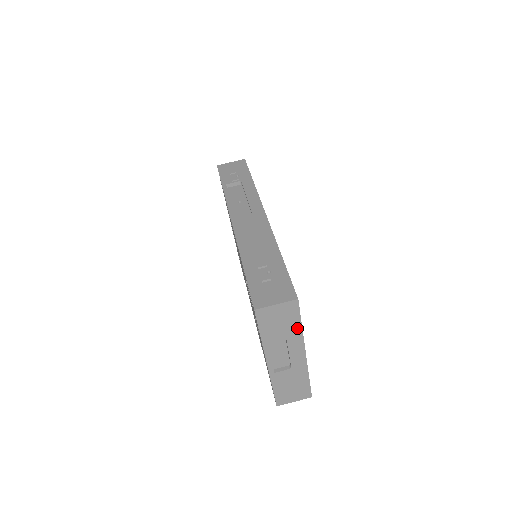
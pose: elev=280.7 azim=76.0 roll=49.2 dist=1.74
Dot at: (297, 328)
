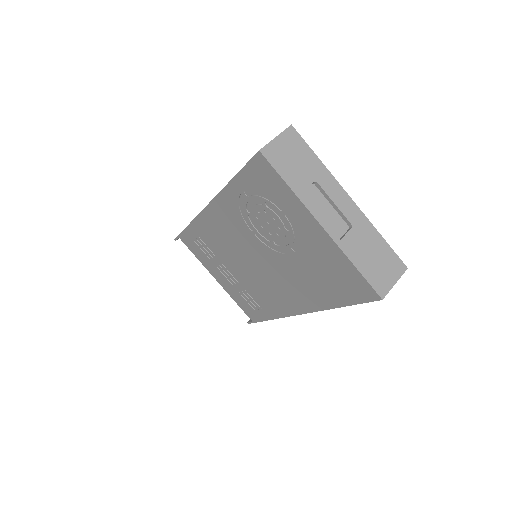
Dot at: (317, 164)
